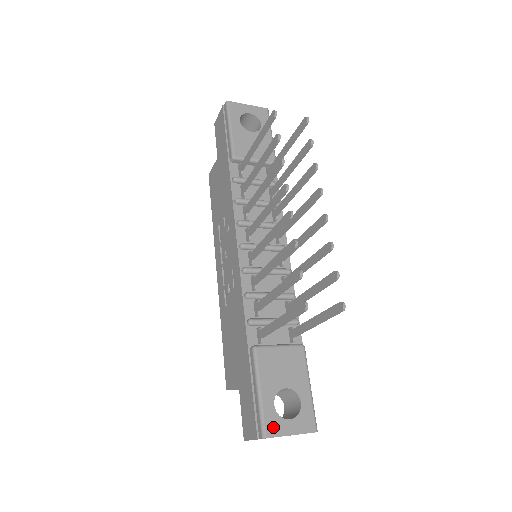
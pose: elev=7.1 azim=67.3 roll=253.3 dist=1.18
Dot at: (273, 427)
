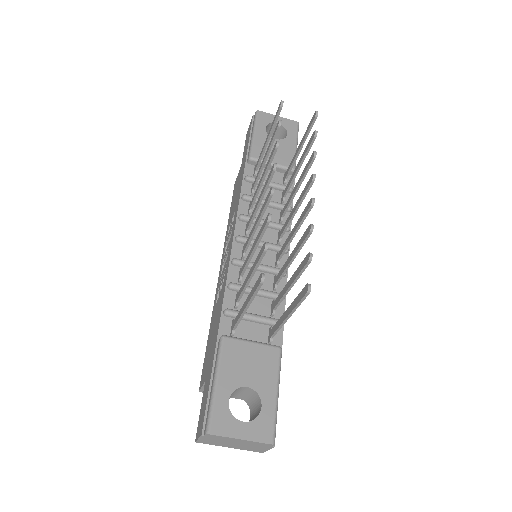
Dot at: (221, 424)
